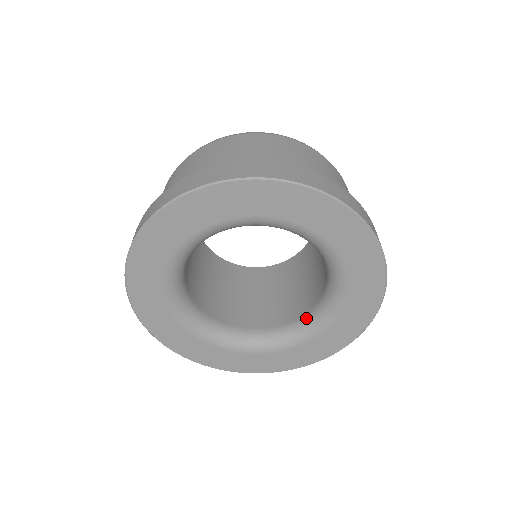
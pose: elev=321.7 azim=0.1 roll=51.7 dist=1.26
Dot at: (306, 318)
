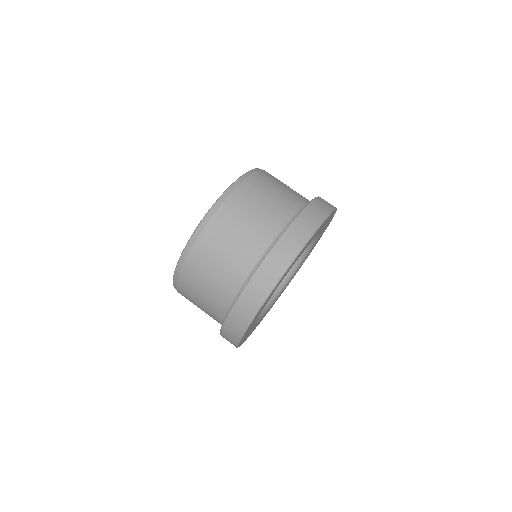
Dot at: occluded
